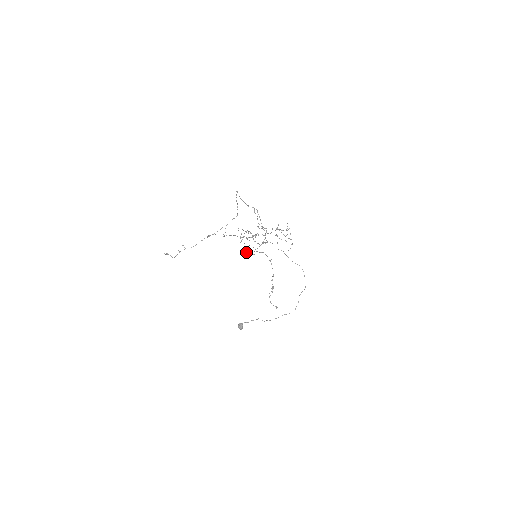
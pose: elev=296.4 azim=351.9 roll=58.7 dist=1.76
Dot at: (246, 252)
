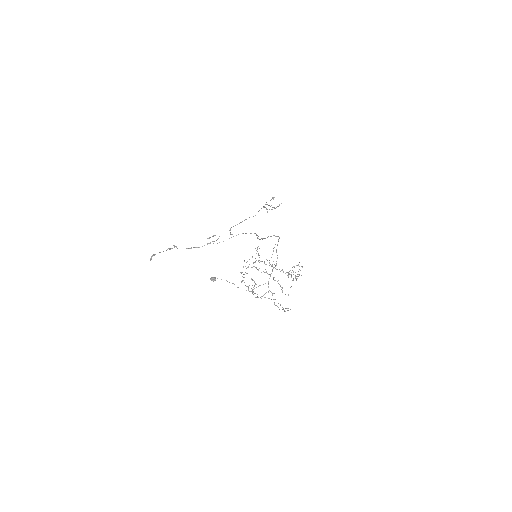
Dot at: (242, 281)
